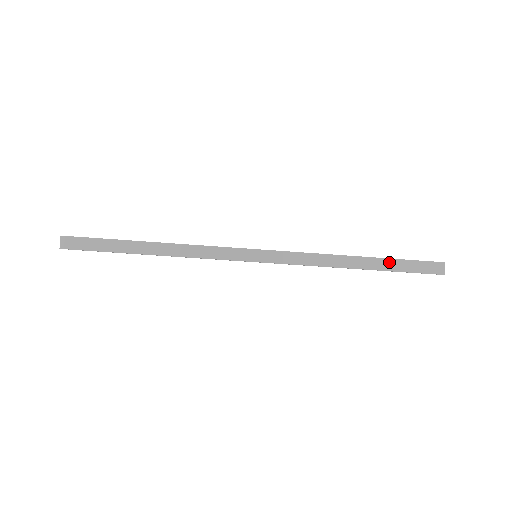
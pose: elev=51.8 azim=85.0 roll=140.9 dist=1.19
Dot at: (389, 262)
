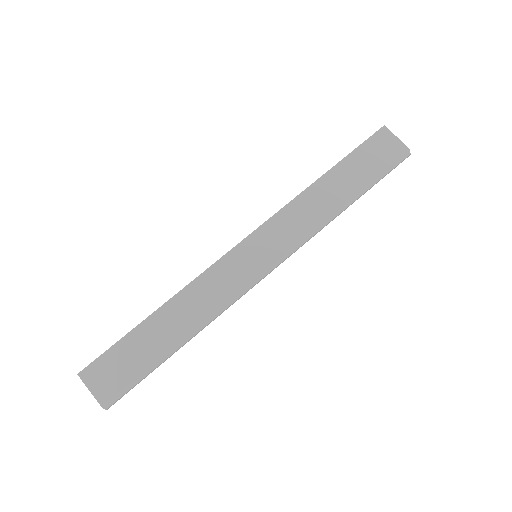
Dot at: occluded
